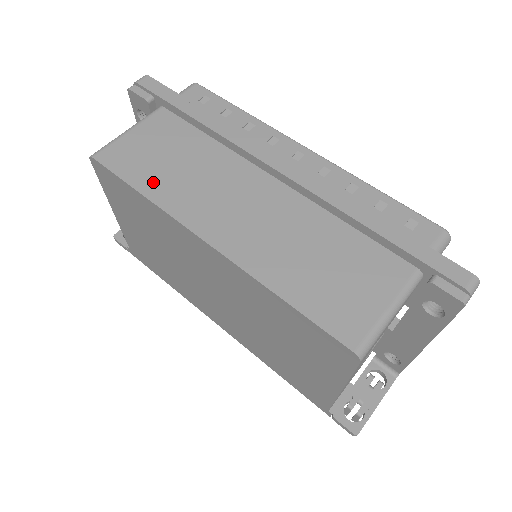
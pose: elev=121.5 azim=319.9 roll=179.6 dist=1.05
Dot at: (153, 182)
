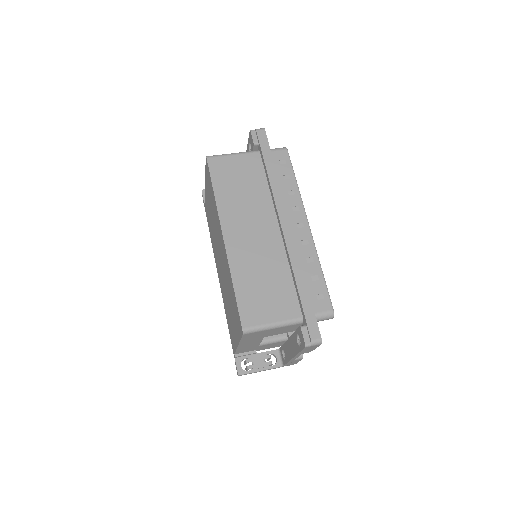
Dot at: (224, 191)
